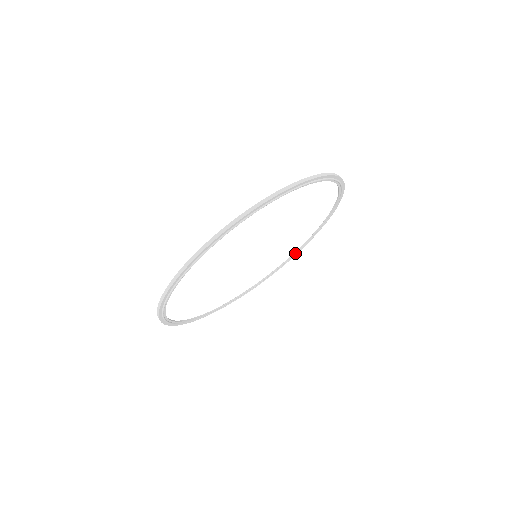
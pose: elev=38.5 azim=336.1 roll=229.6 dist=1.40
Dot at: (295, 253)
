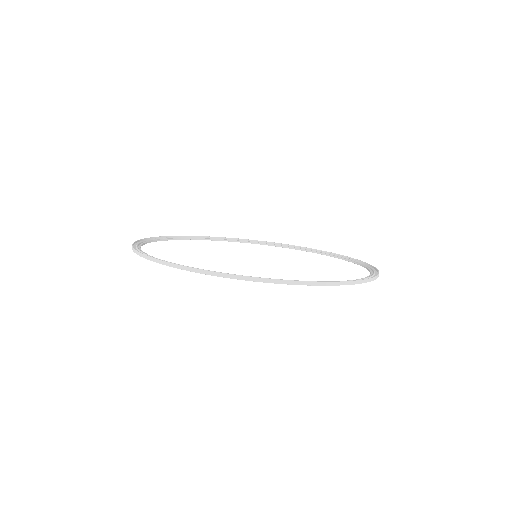
Dot at: (352, 261)
